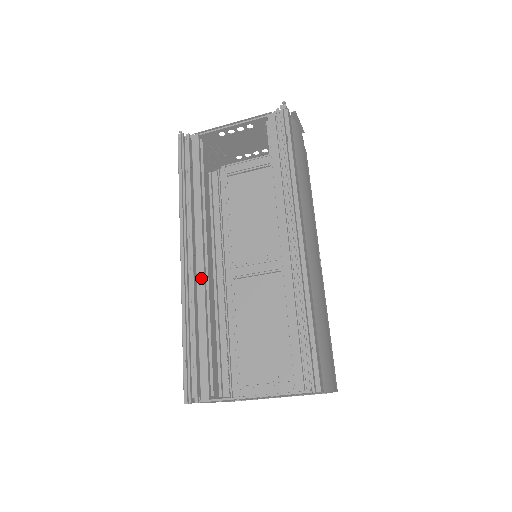
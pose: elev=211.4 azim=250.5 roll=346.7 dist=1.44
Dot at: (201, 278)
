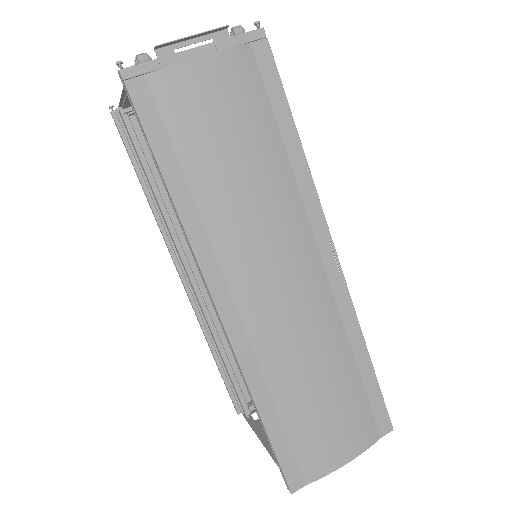
Dot at: (199, 305)
